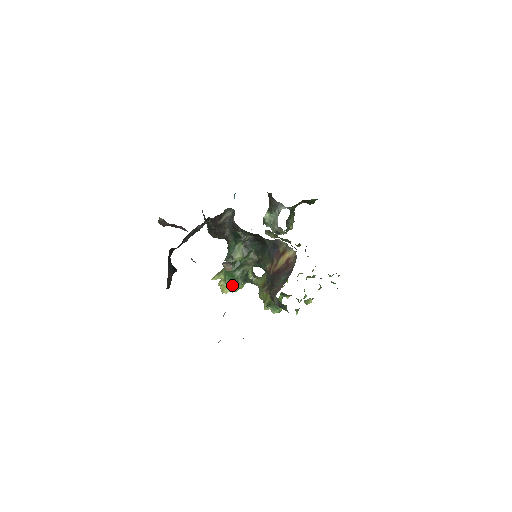
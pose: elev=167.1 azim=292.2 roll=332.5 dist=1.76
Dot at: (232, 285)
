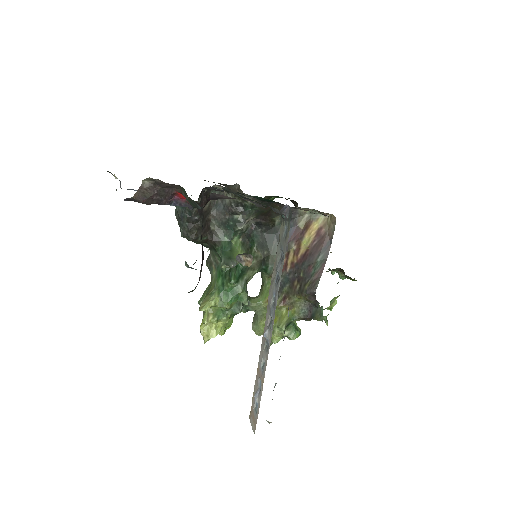
Dot at: (226, 316)
